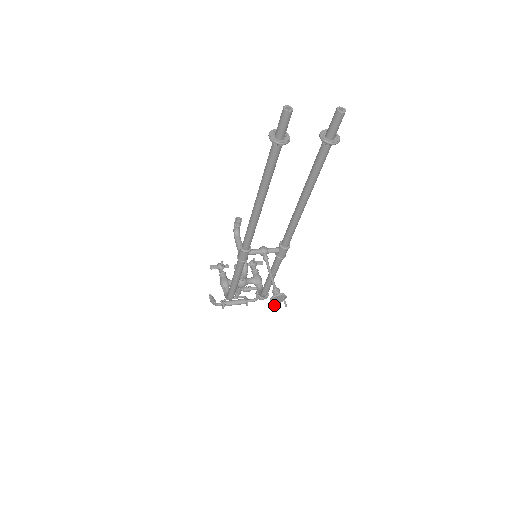
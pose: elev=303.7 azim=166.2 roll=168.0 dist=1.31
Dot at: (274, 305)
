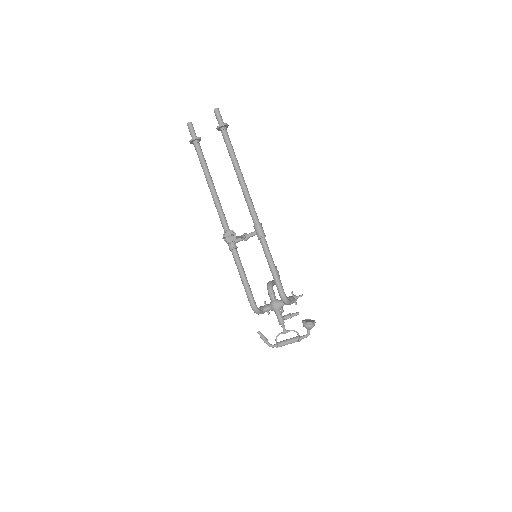
Dot at: (223, 238)
